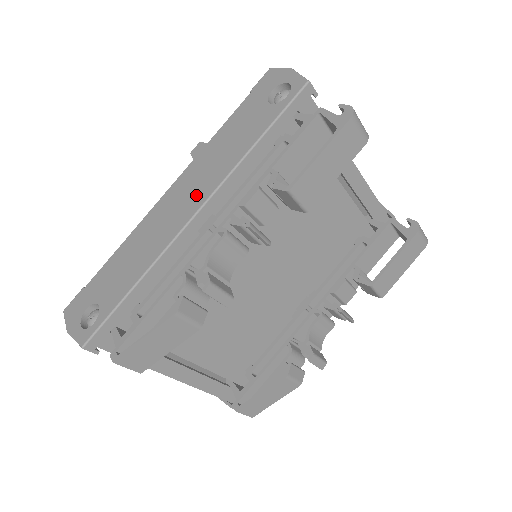
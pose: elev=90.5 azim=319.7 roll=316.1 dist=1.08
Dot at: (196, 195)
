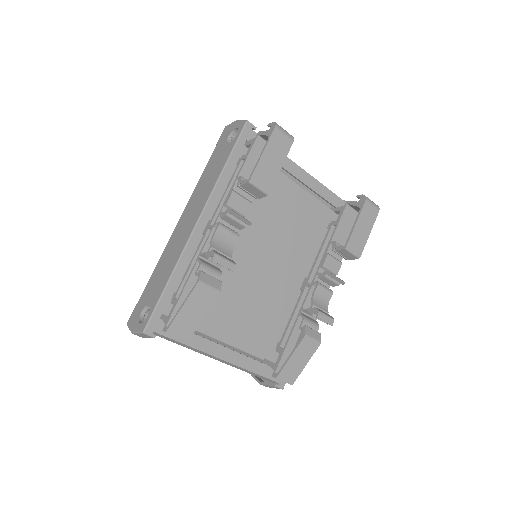
Dot at: (196, 212)
